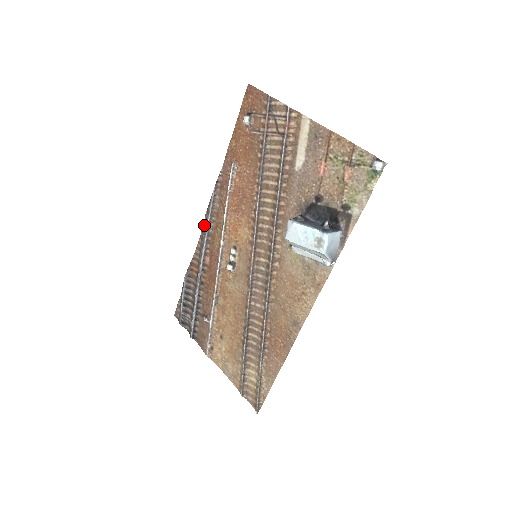
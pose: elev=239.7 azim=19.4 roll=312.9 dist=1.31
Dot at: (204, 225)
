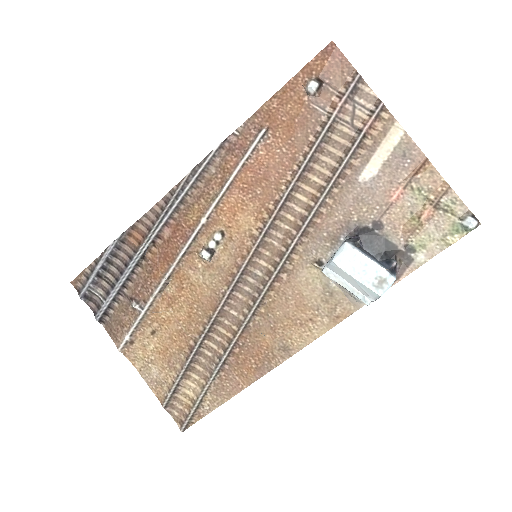
Dot at: (180, 186)
